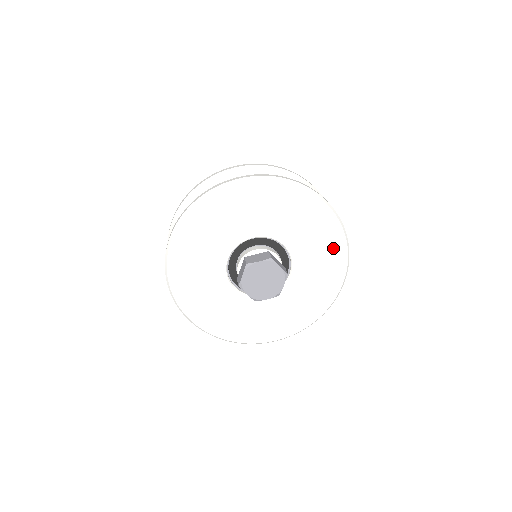
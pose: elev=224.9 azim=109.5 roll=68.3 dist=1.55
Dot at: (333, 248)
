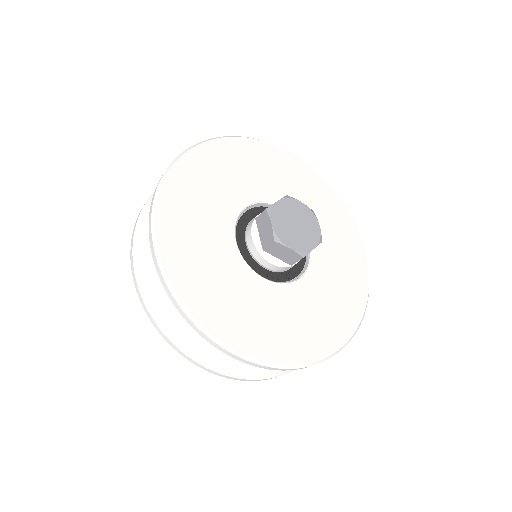
Dot at: (354, 284)
